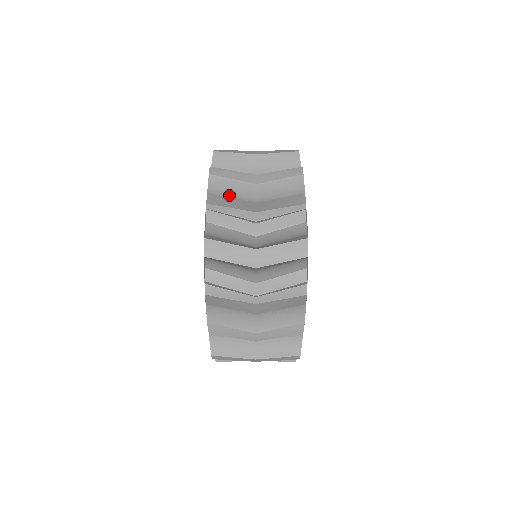
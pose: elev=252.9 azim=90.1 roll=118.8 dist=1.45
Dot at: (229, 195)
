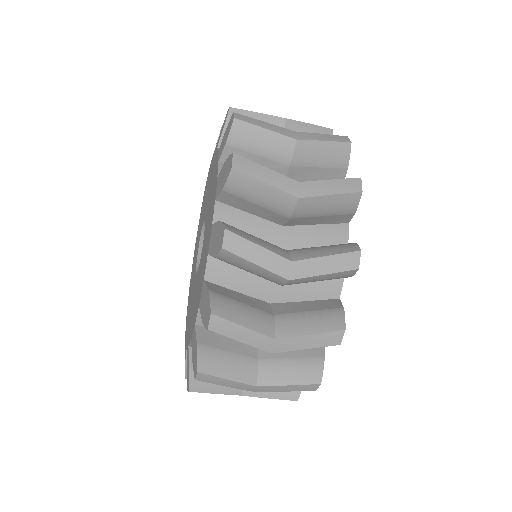
Dot at: (254, 201)
